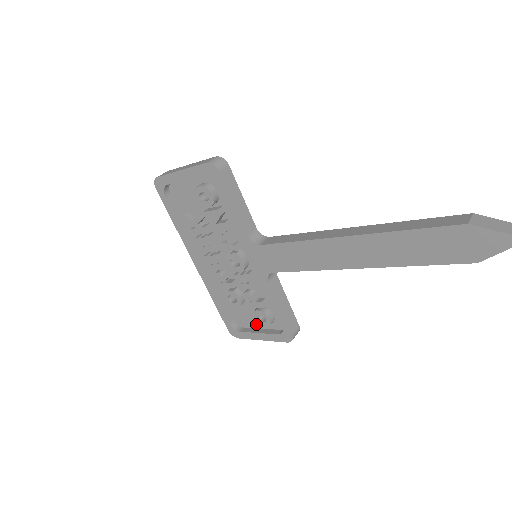
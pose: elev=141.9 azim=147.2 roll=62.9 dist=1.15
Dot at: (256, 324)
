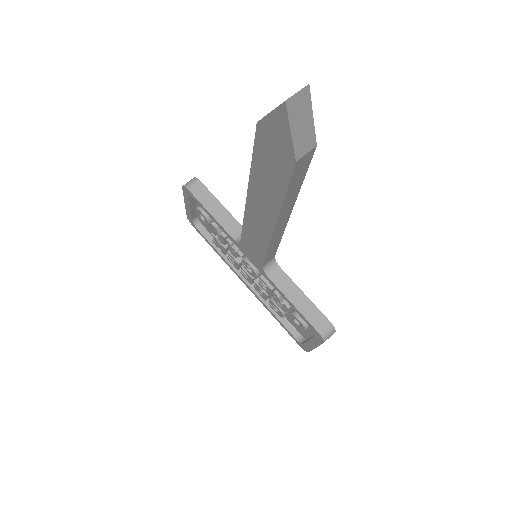
Dot at: (308, 331)
